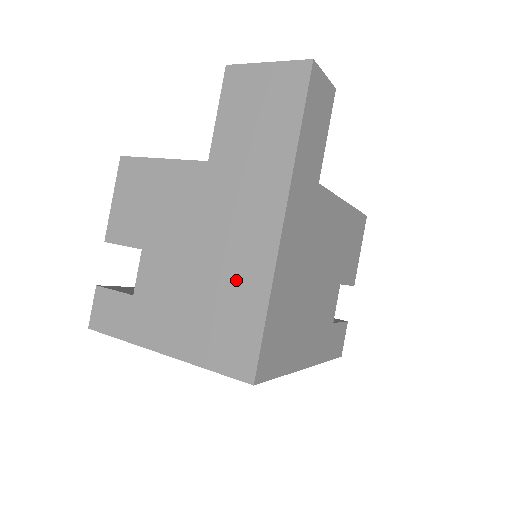
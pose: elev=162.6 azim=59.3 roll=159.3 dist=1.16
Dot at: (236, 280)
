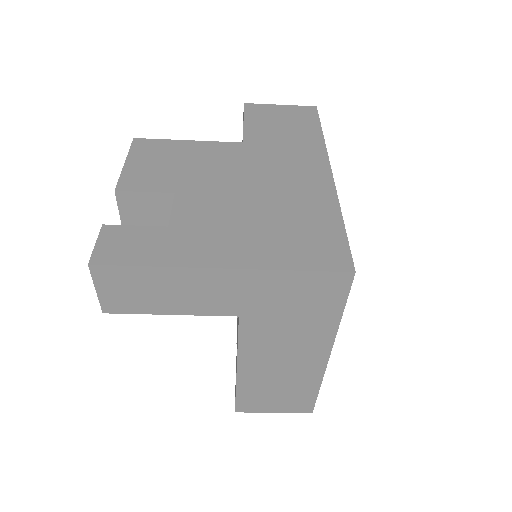
Dot at: (301, 204)
